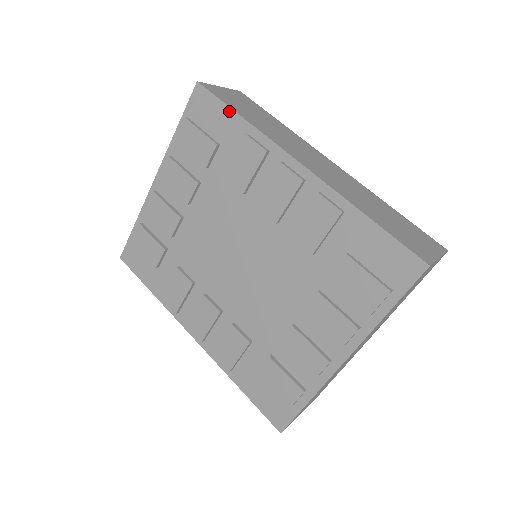
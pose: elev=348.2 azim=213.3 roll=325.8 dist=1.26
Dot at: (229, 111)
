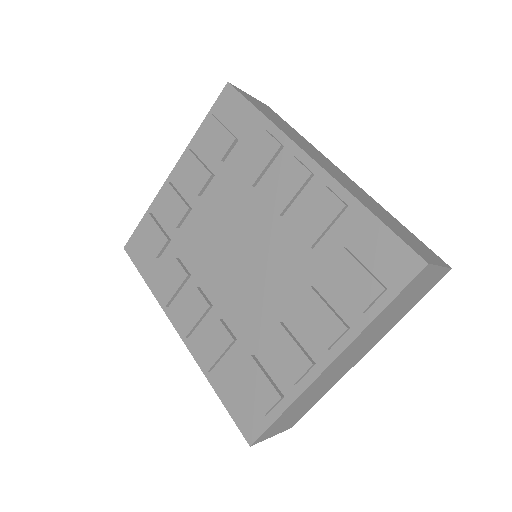
Dot at: (252, 109)
